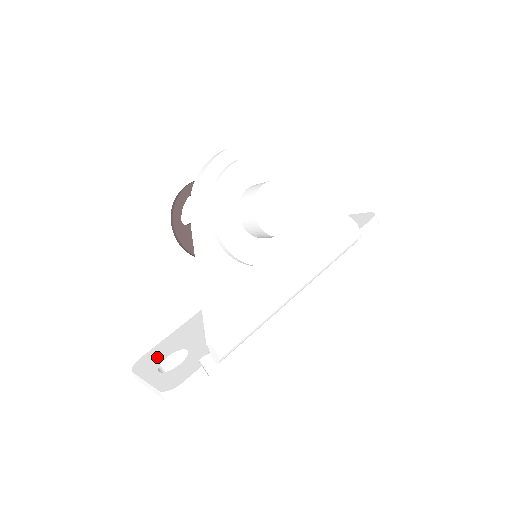
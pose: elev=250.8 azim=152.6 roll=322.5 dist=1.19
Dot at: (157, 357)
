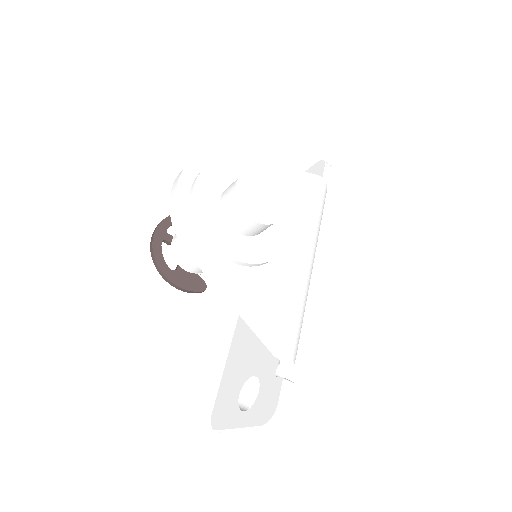
Dot at: (229, 402)
